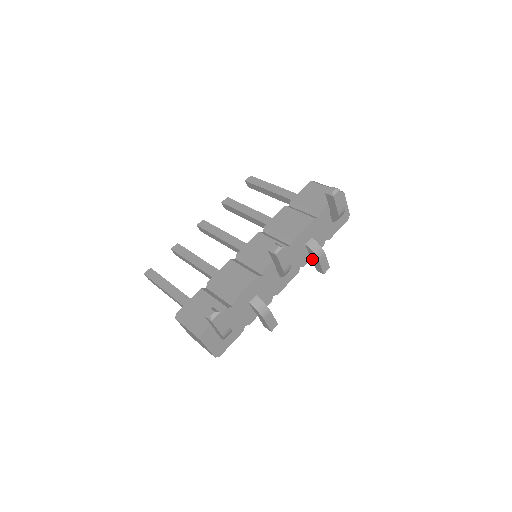
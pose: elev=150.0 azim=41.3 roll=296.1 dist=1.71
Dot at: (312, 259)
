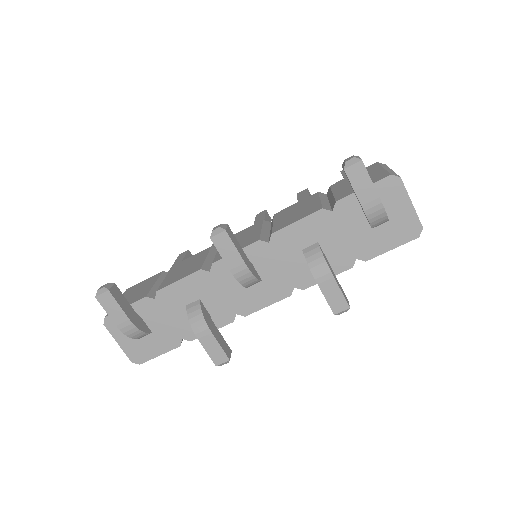
Dot at: occluded
